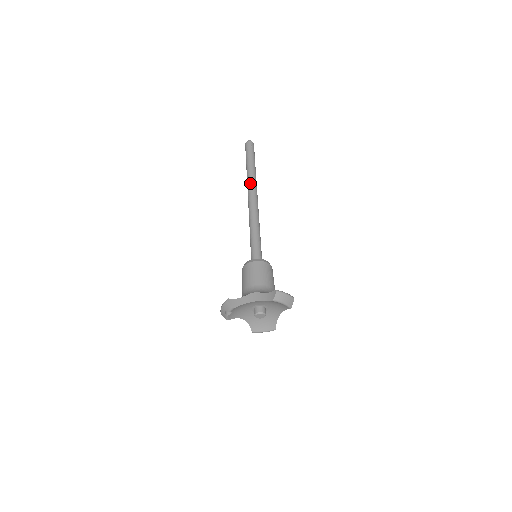
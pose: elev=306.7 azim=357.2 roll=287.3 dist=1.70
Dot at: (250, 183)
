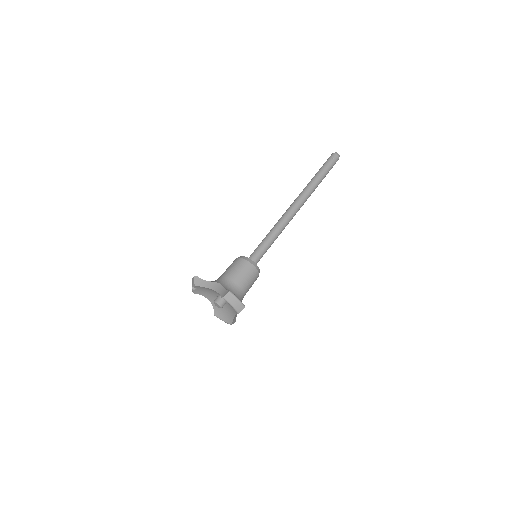
Dot at: (303, 191)
